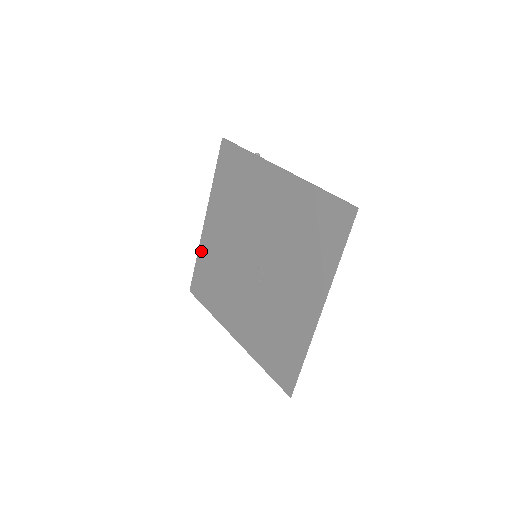
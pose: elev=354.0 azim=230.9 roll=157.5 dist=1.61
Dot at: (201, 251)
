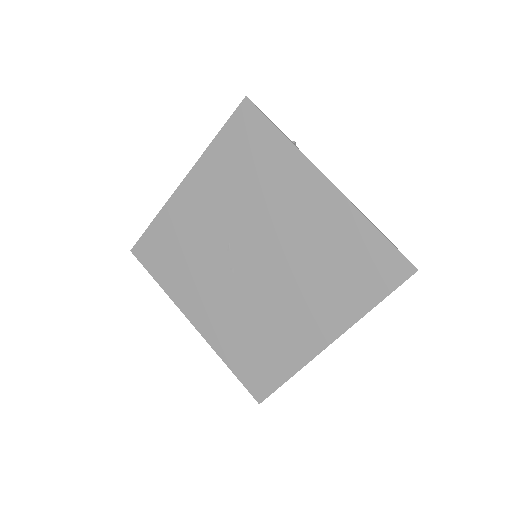
Dot at: (165, 214)
